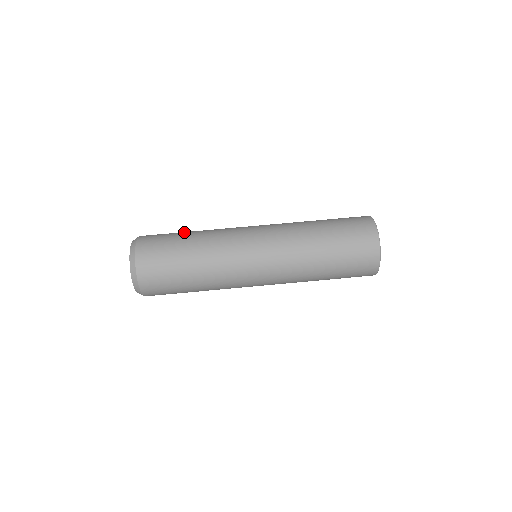
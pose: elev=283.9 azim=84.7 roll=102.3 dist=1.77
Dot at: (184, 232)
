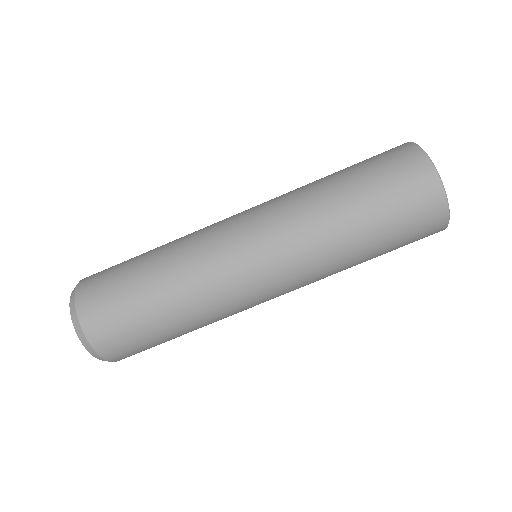
Dot at: occluded
